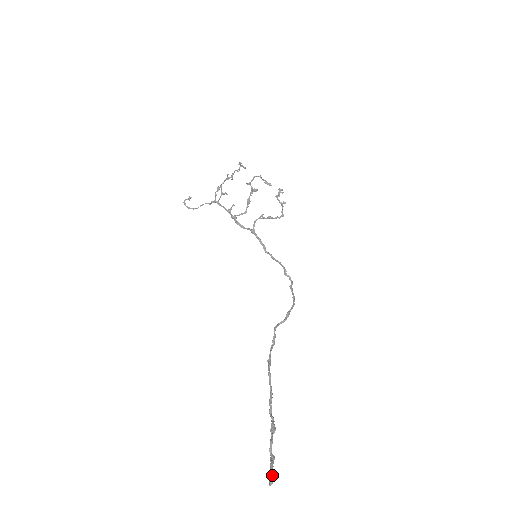
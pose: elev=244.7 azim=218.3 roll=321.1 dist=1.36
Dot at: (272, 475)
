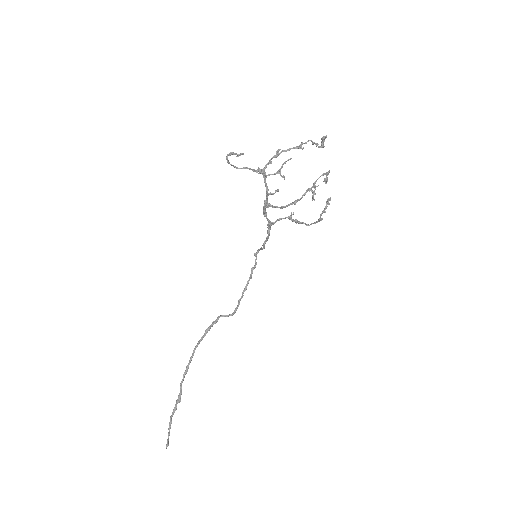
Dot at: occluded
